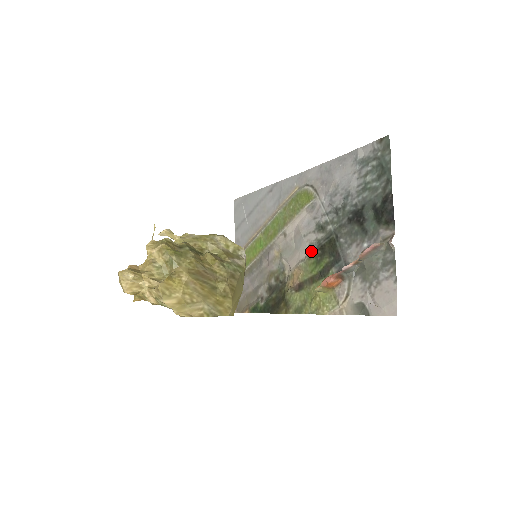
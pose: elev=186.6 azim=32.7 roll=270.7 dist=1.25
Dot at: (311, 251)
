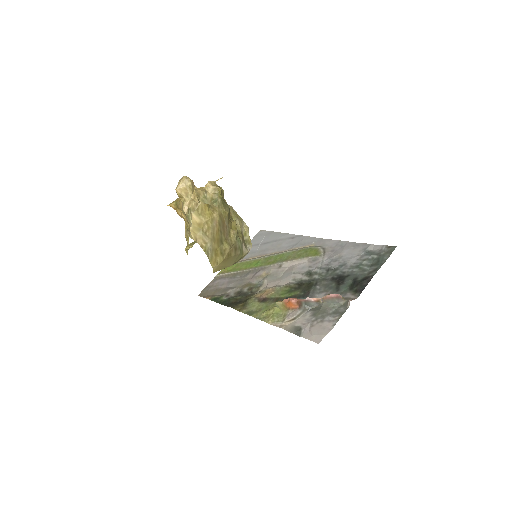
Dot at: (291, 283)
